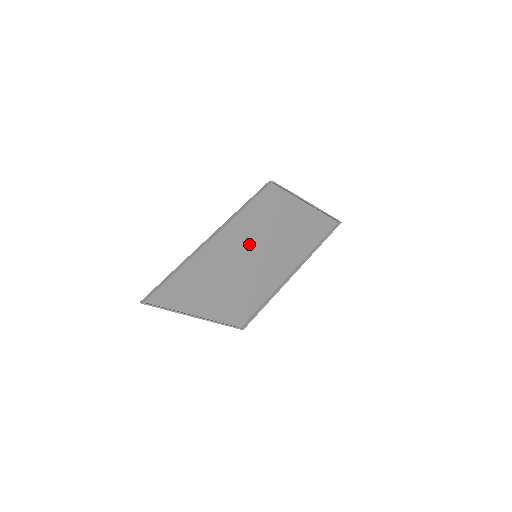
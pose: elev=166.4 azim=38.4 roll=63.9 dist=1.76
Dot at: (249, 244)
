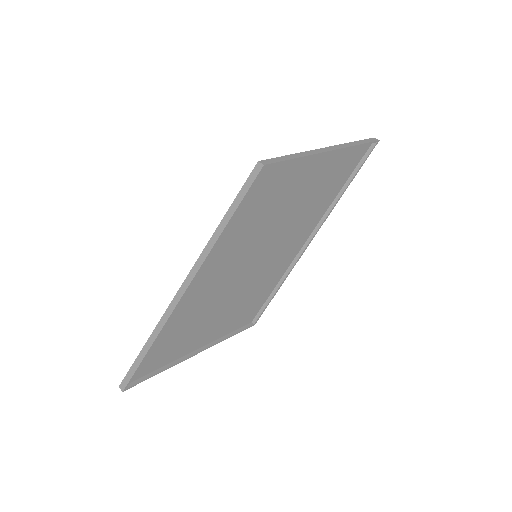
Dot at: (243, 252)
